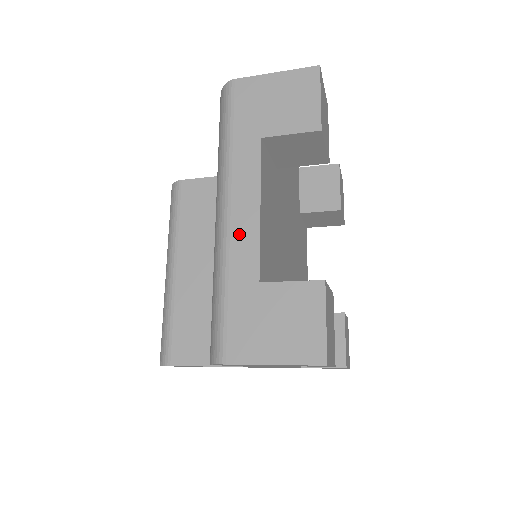
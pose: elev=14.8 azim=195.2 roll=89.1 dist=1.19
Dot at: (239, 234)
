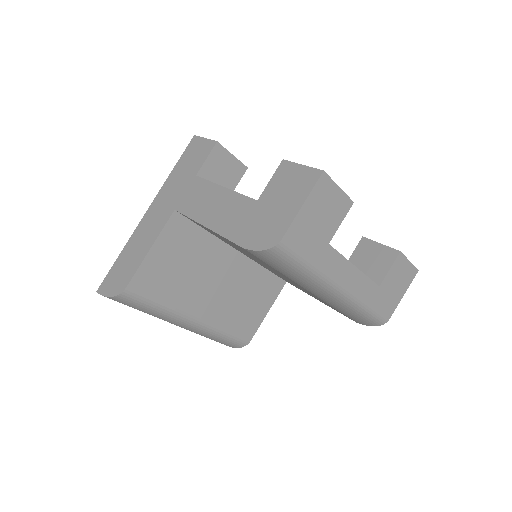
Dot at: (357, 287)
